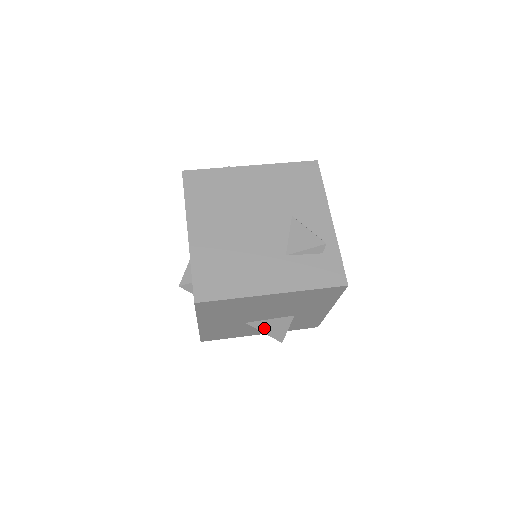
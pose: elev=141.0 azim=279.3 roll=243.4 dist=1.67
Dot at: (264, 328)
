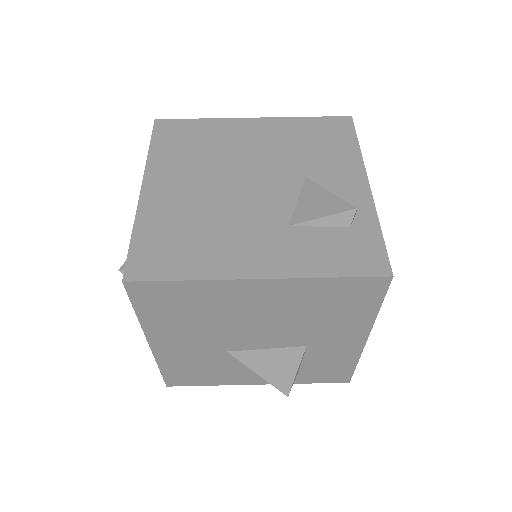
Dot at: (258, 365)
